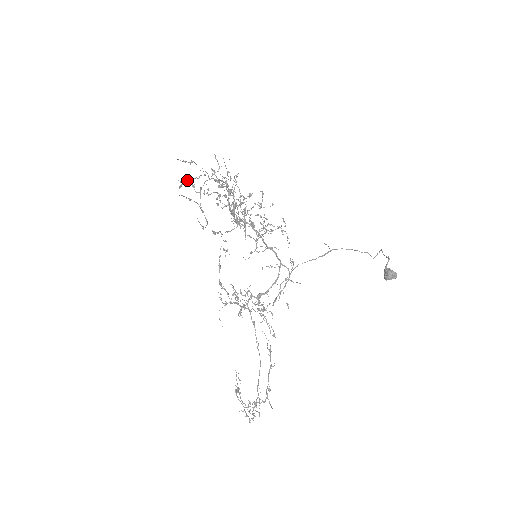
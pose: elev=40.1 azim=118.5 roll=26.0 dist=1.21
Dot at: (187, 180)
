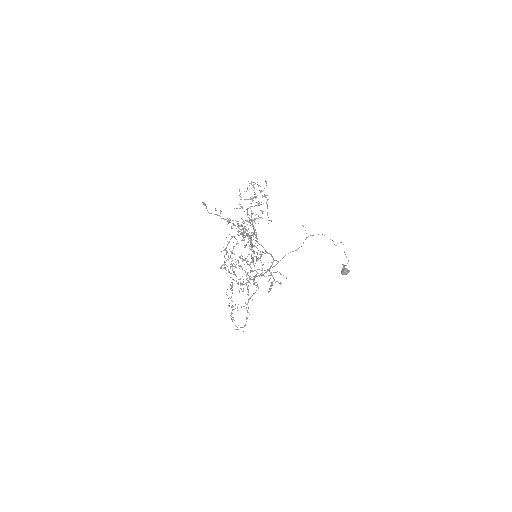
Dot at: (225, 258)
